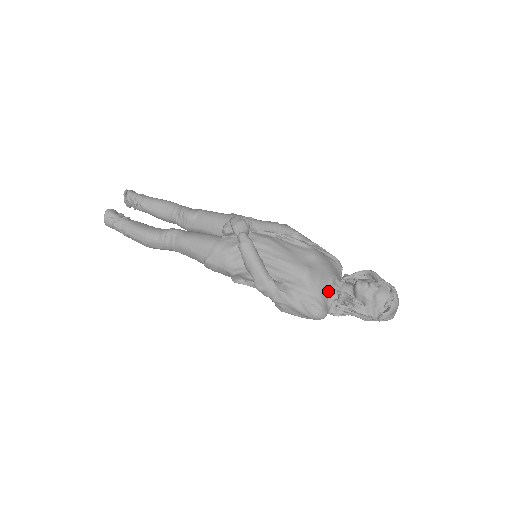
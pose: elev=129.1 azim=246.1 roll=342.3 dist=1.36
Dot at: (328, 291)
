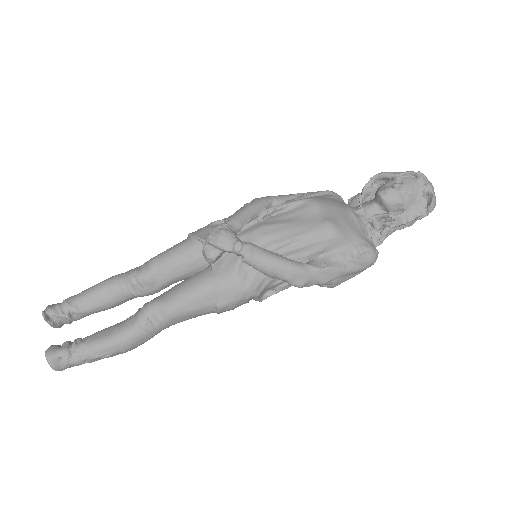
Dot at: (360, 228)
